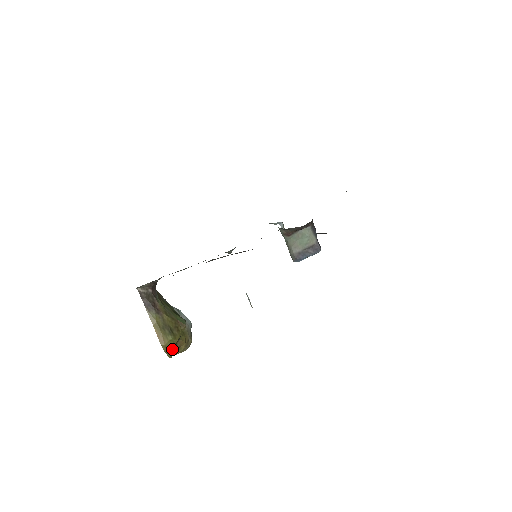
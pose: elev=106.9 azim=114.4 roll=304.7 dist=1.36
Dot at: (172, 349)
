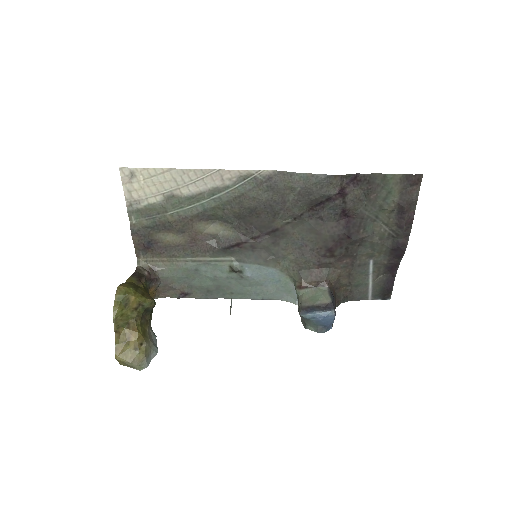
Dot at: (123, 305)
